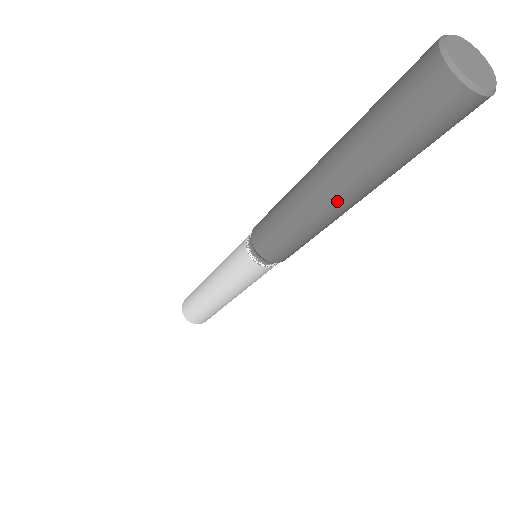
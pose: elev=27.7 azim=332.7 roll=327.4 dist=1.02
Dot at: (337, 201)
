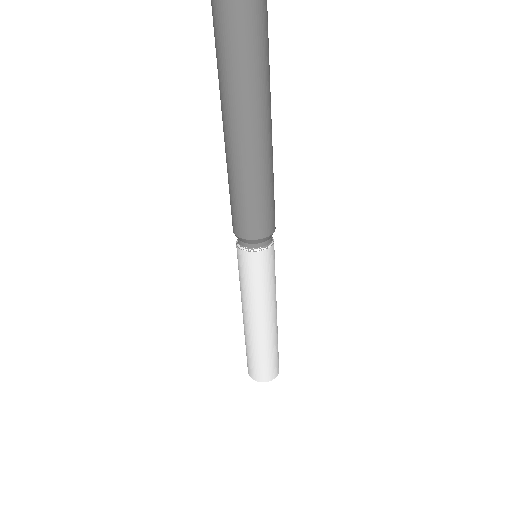
Dot at: (264, 128)
